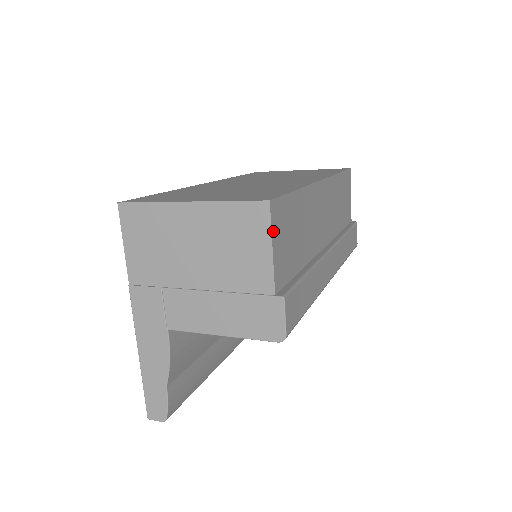
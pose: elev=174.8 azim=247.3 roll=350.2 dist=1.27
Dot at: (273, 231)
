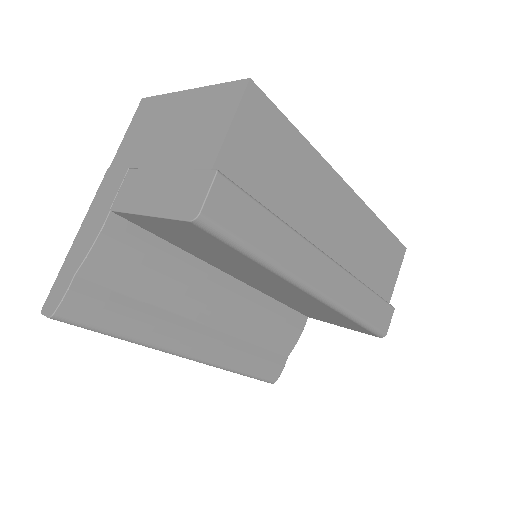
Dot at: (241, 110)
